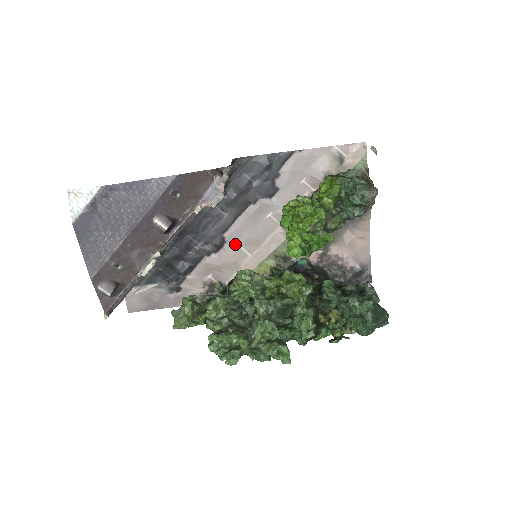
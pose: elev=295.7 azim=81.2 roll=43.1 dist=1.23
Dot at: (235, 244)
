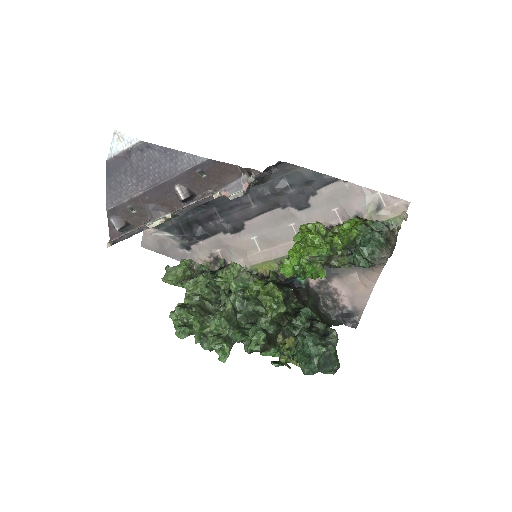
Dot at: (251, 235)
